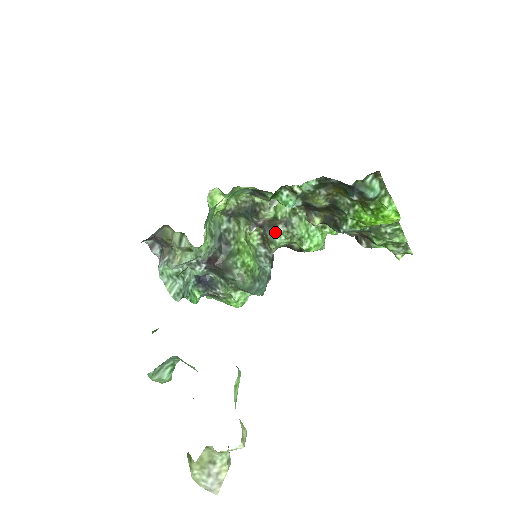
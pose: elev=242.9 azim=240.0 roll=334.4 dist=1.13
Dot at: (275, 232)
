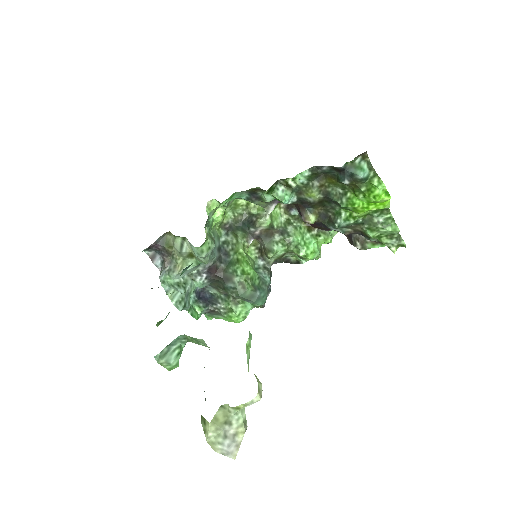
Dot at: (272, 241)
